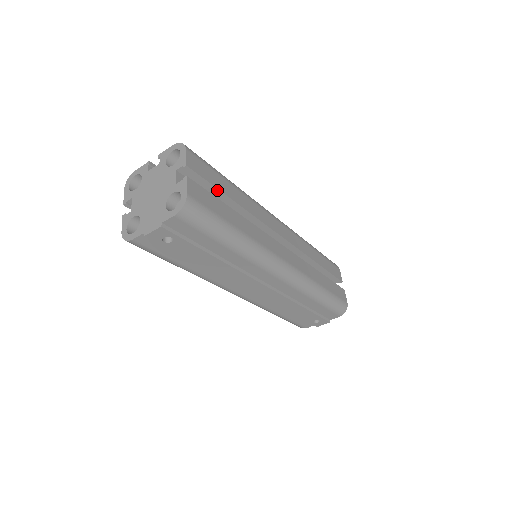
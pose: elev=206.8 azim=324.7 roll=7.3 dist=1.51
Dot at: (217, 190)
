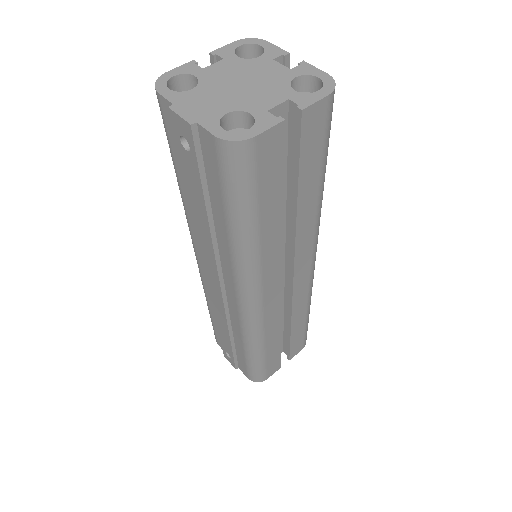
Dot at: (297, 172)
